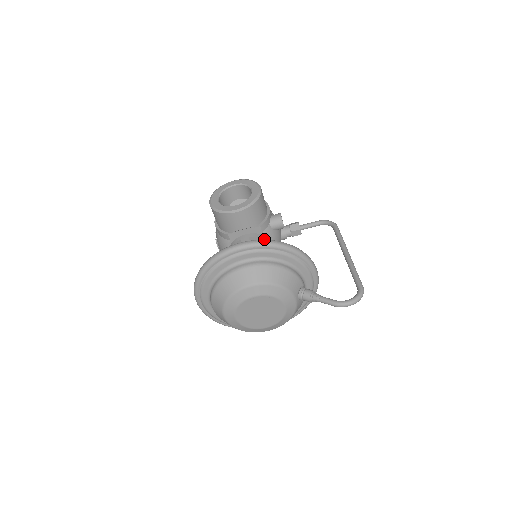
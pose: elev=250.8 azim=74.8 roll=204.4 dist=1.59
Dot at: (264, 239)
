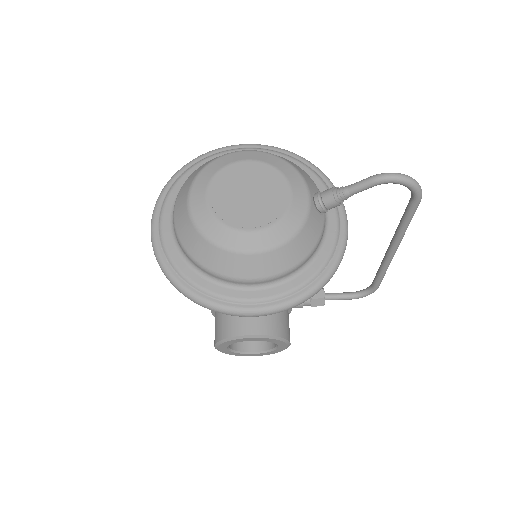
Dot at: occluded
